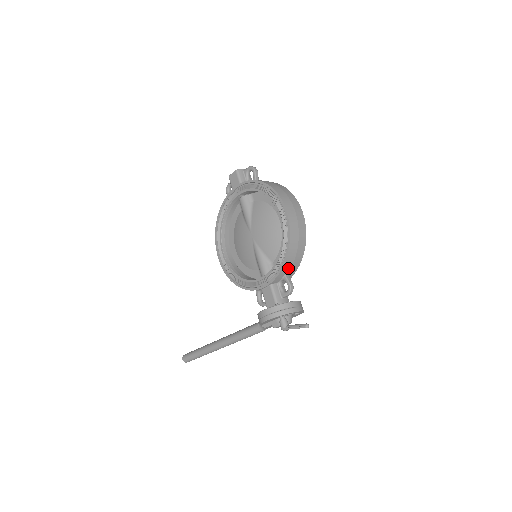
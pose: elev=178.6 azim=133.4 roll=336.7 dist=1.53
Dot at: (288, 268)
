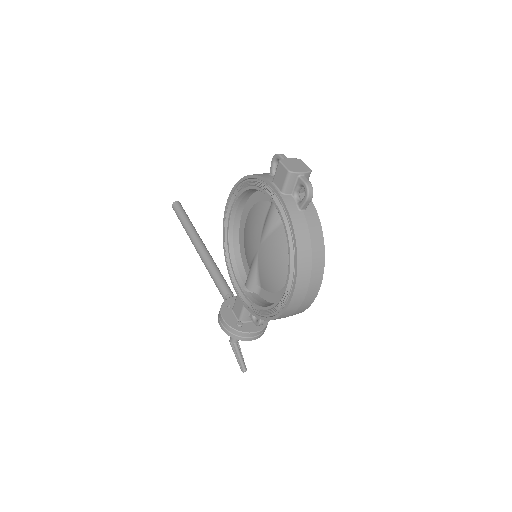
Dot at: occluded
